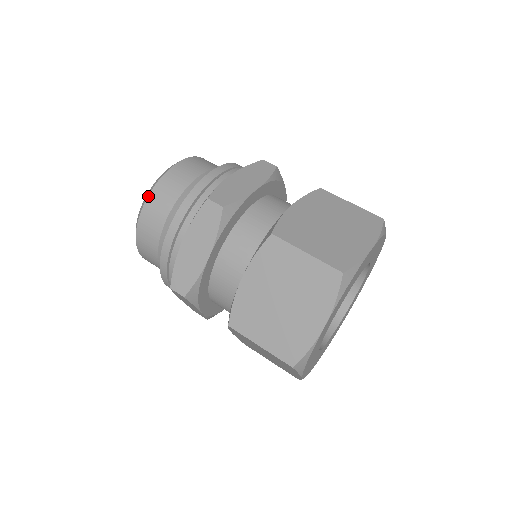
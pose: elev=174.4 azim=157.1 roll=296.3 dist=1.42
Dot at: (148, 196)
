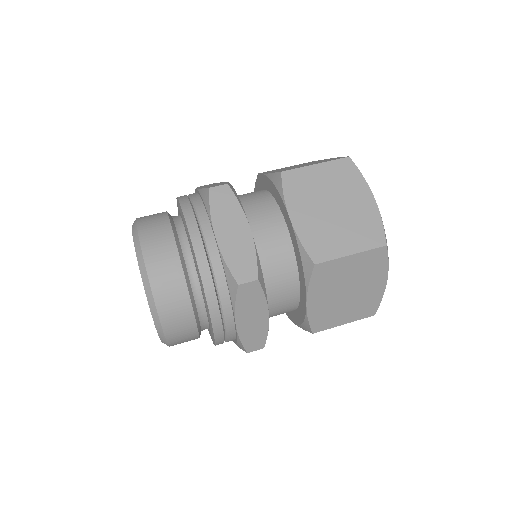
Dot at: (159, 317)
